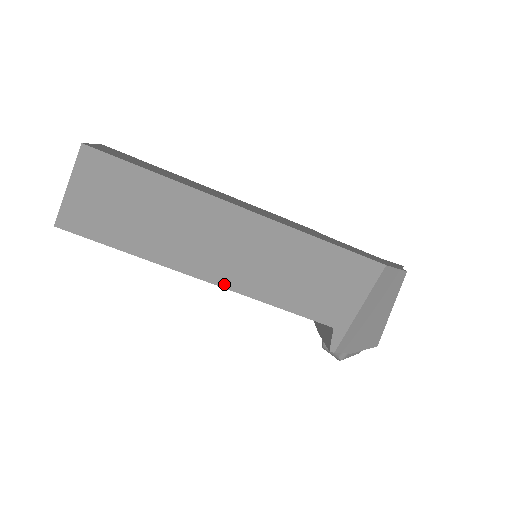
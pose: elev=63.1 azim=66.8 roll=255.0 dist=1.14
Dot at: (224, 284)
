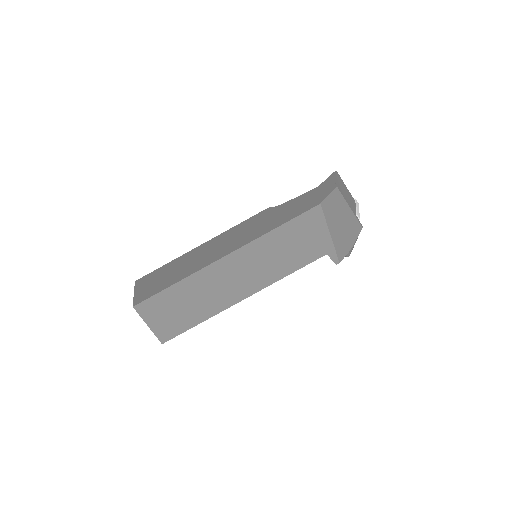
Dot at: (255, 291)
